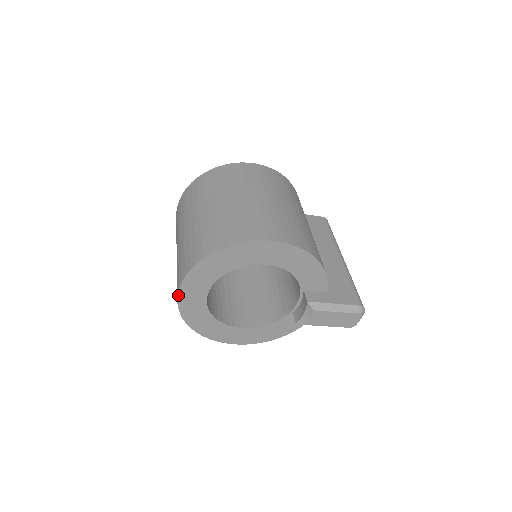
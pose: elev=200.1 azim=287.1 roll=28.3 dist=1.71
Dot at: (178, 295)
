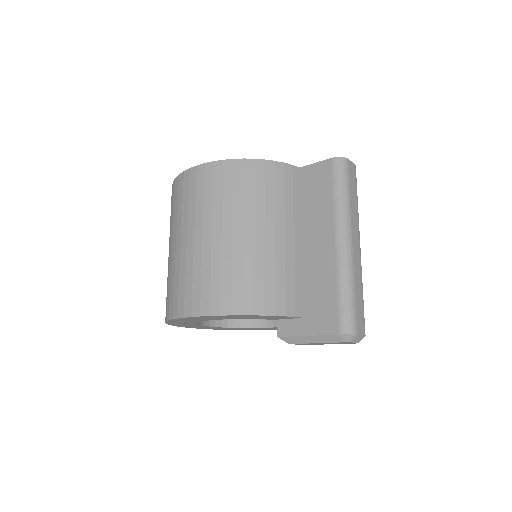
Dot at: occluded
